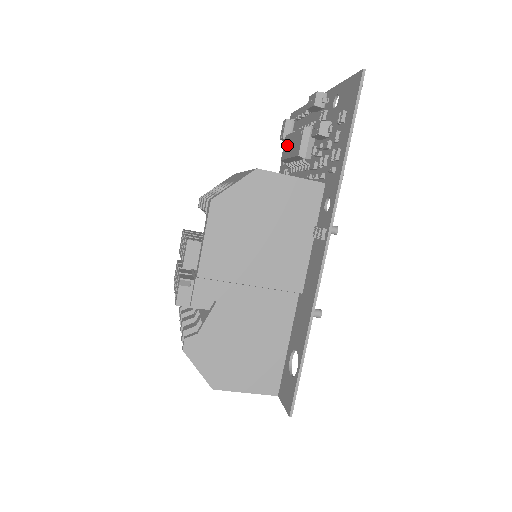
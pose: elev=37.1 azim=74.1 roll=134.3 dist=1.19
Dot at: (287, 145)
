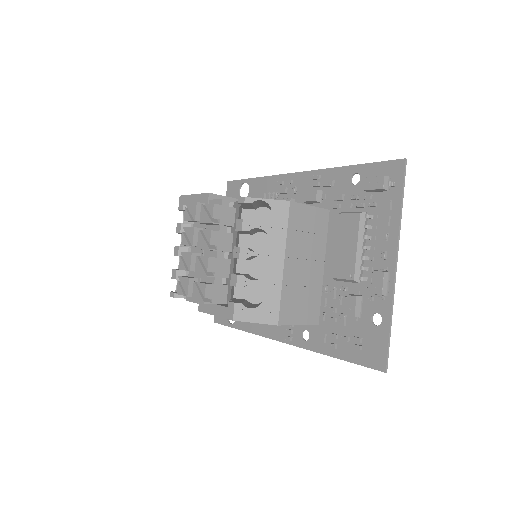
Dot at: (349, 230)
